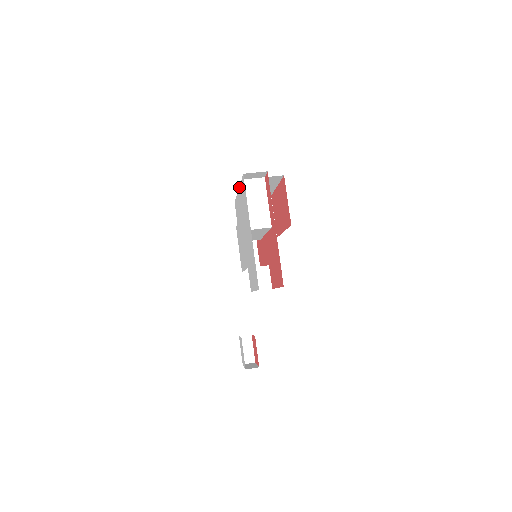
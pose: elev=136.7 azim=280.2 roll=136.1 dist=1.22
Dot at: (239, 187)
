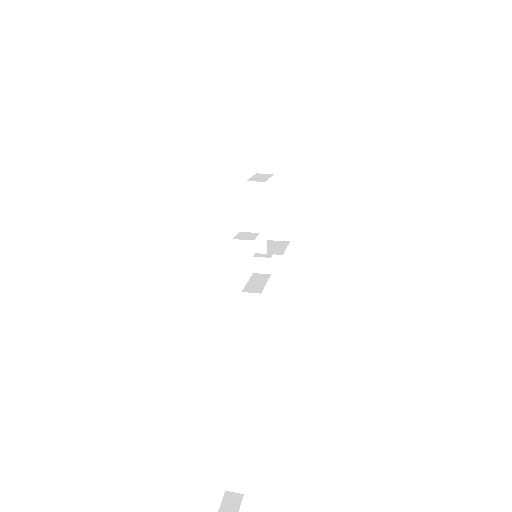
Dot at: occluded
